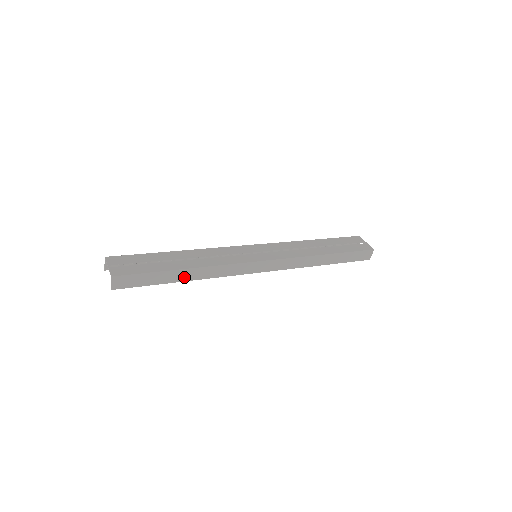
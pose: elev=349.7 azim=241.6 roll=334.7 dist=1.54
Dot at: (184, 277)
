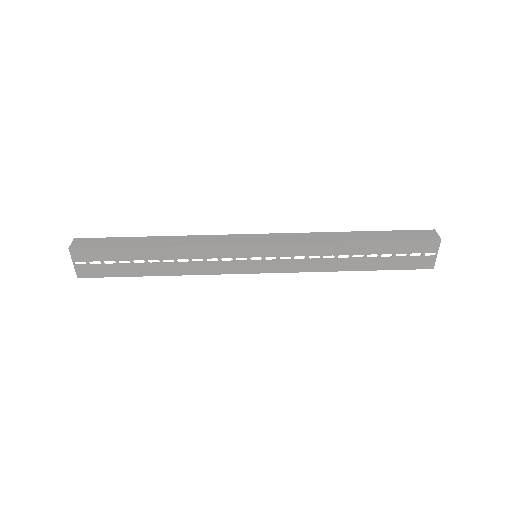
Dot at: occluded
